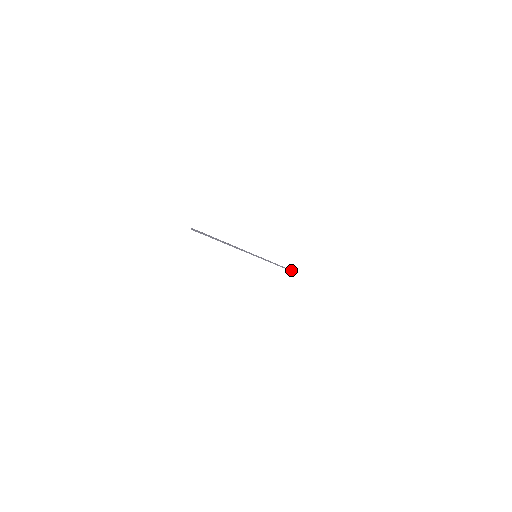
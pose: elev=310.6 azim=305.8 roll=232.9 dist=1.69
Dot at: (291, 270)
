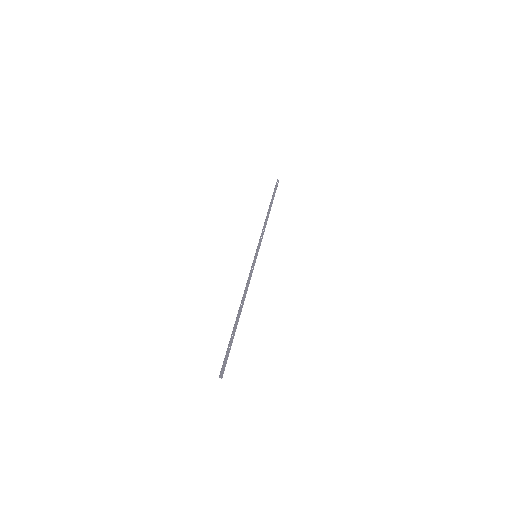
Dot at: occluded
